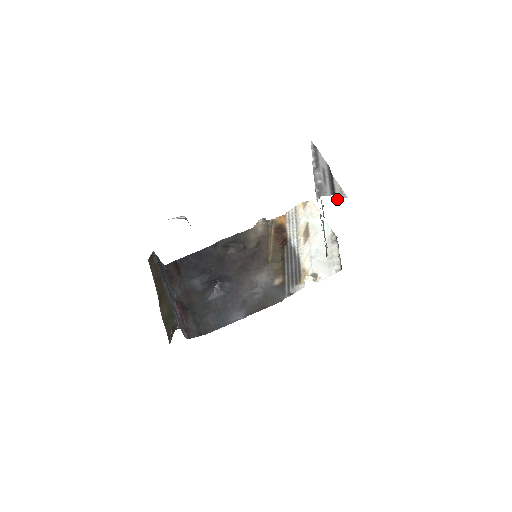
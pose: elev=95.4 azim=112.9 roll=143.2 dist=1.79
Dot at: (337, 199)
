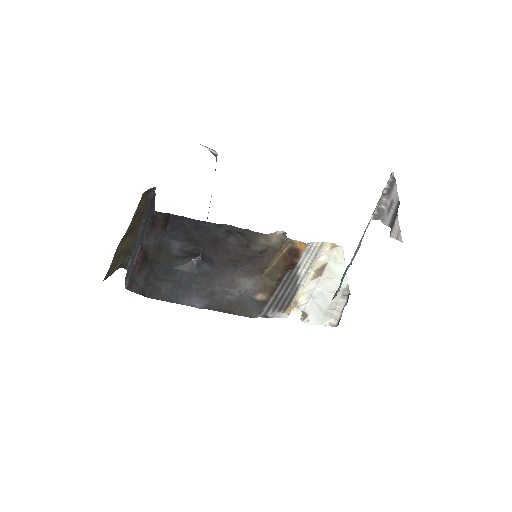
Dot at: (391, 236)
